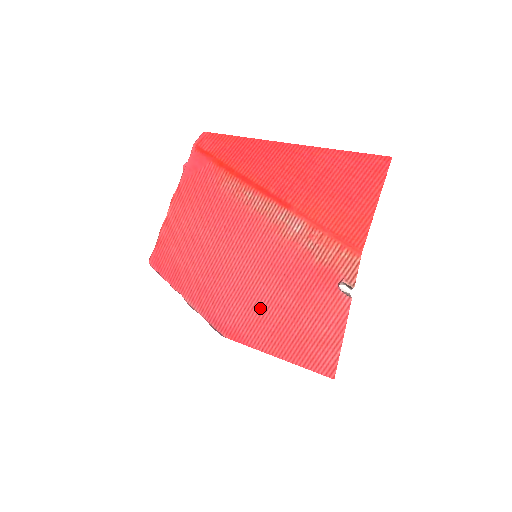
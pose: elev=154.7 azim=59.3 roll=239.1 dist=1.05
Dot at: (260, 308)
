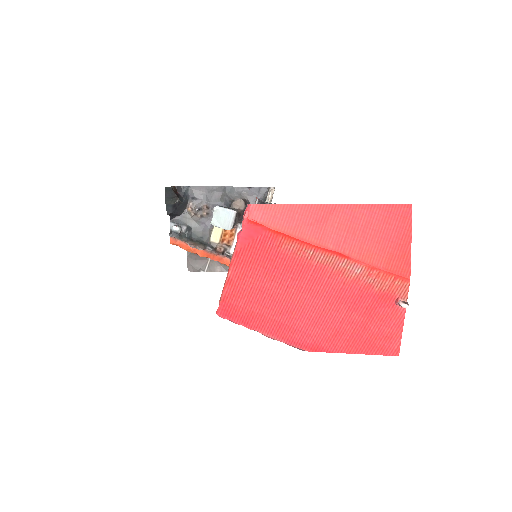
Dot at: (335, 327)
